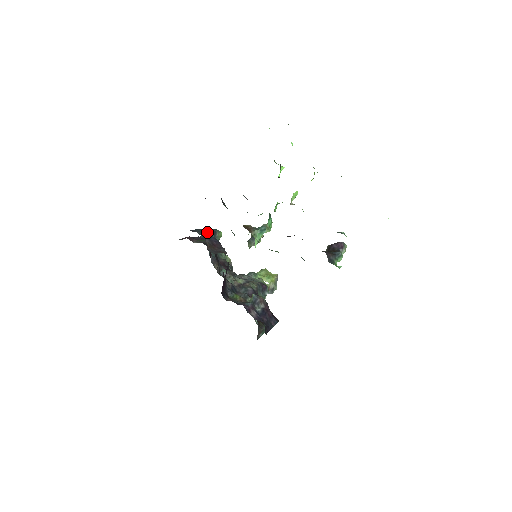
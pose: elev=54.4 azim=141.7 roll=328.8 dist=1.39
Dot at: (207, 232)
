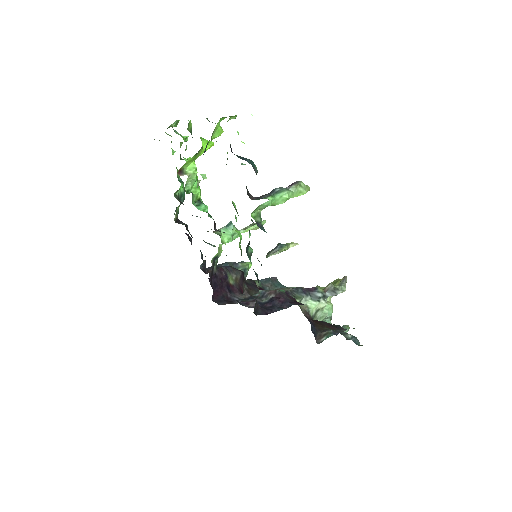
Dot at: (220, 265)
